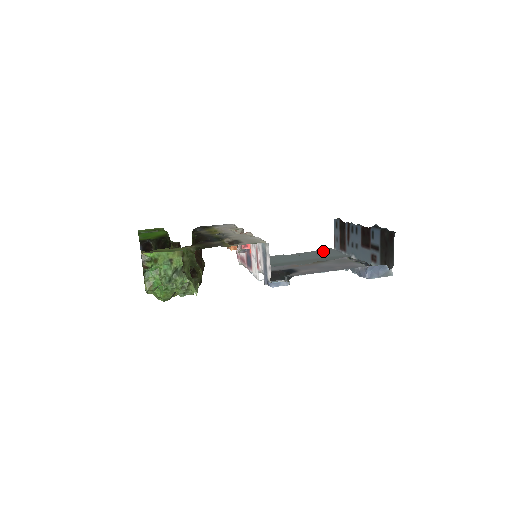
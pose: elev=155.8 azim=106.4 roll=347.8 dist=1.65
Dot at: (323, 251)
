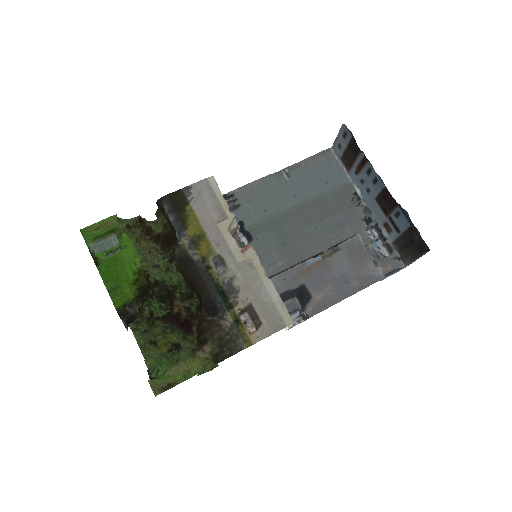
Dot at: (319, 163)
